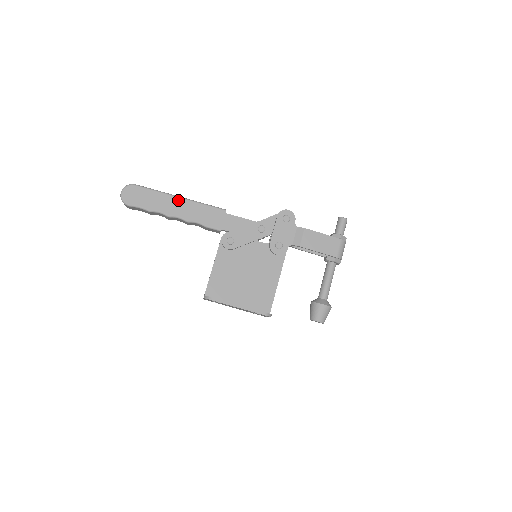
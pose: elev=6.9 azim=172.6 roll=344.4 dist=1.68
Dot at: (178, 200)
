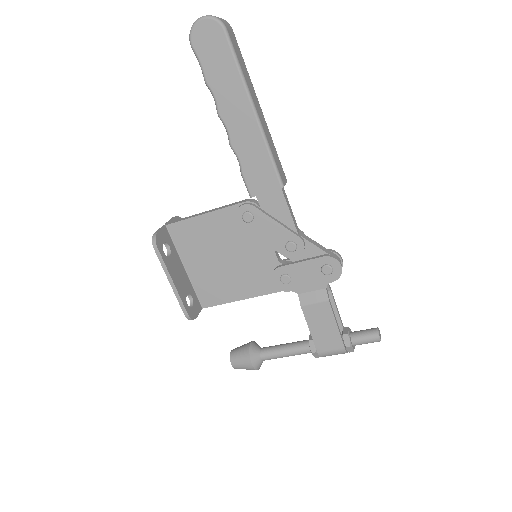
Dot at: (249, 111)
